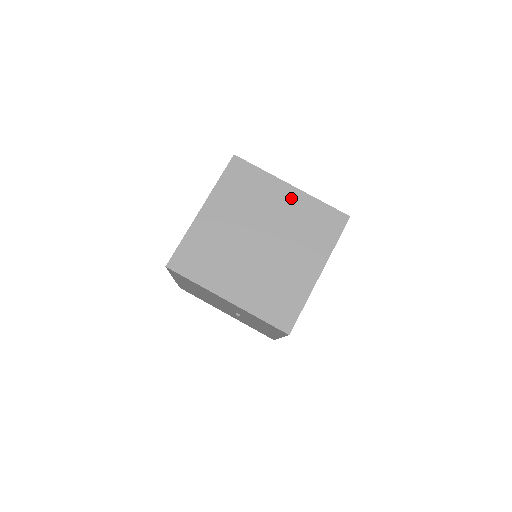
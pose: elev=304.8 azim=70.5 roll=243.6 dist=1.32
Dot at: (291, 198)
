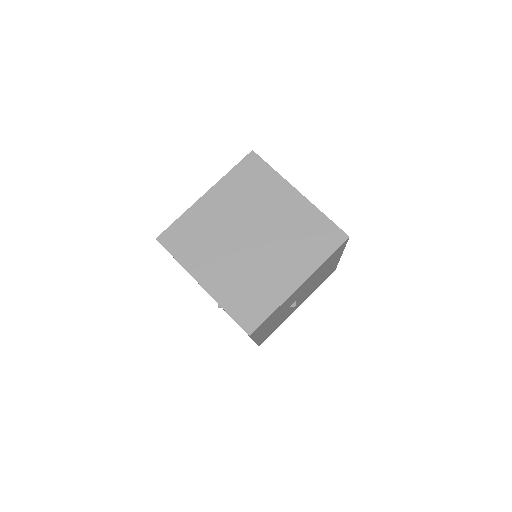
Dot at: (294, 204)
